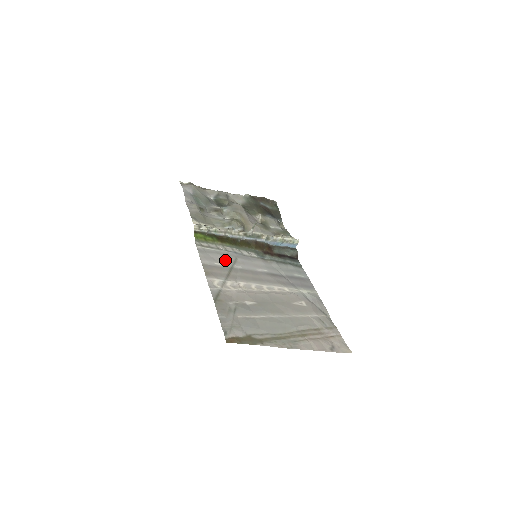
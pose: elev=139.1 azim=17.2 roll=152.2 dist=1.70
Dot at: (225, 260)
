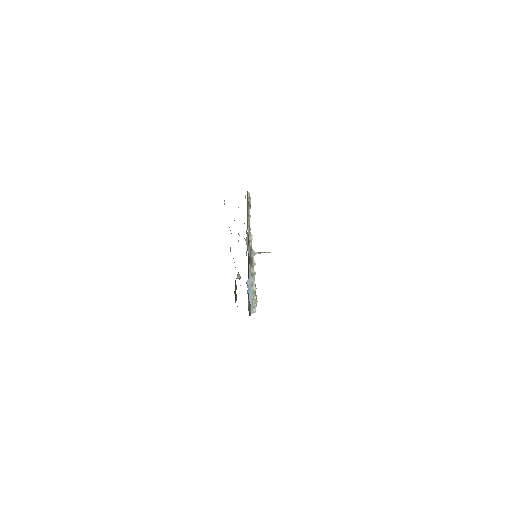
Dot at: occluded
